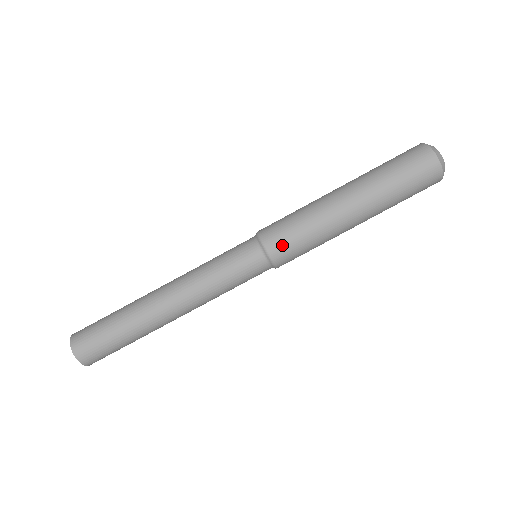
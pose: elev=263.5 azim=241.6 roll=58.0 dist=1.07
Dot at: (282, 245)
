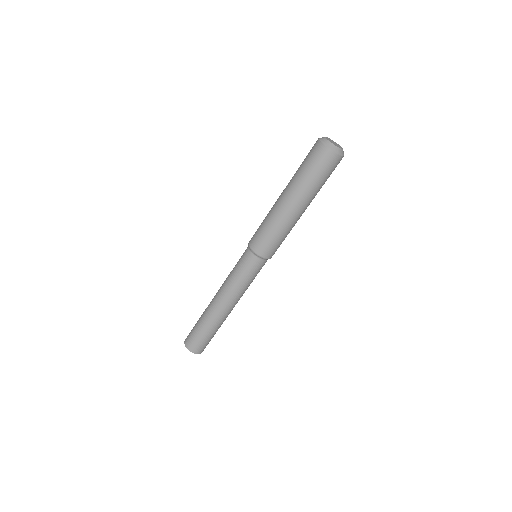
Dot at: occluded
